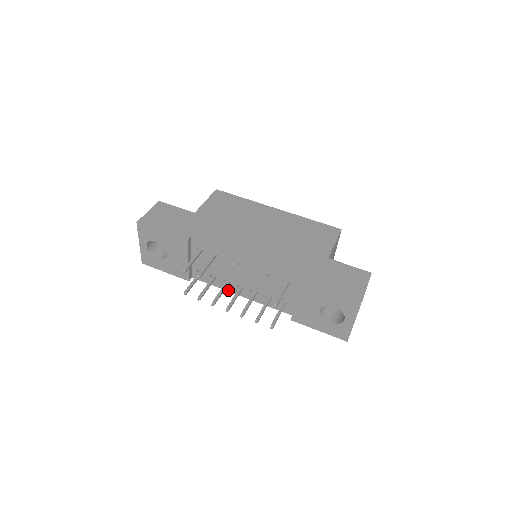
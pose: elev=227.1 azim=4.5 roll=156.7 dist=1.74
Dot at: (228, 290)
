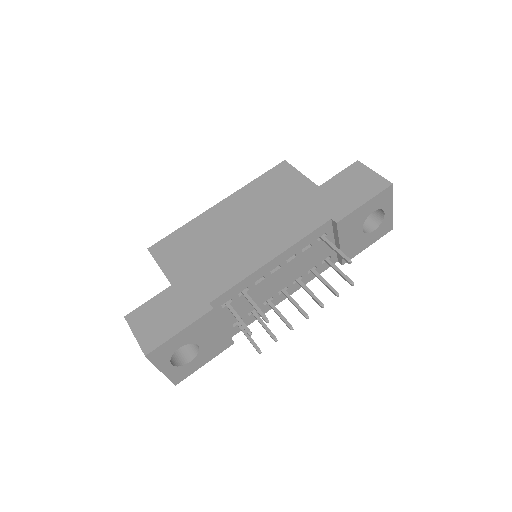
Dot at: occluded
